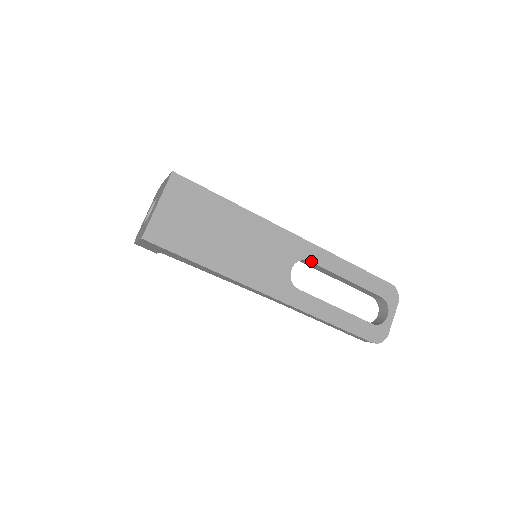
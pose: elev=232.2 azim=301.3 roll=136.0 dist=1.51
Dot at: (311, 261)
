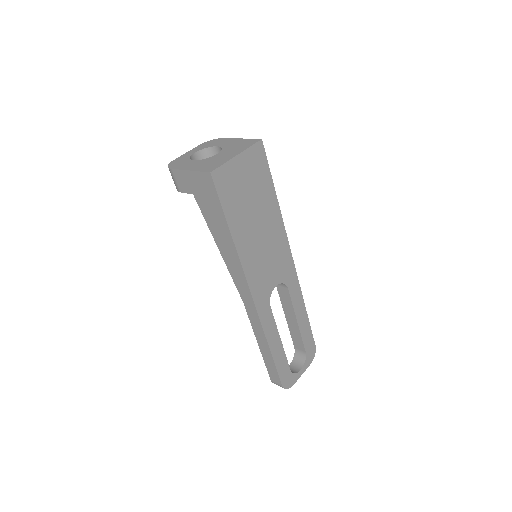
Dot at: (289, 289)
